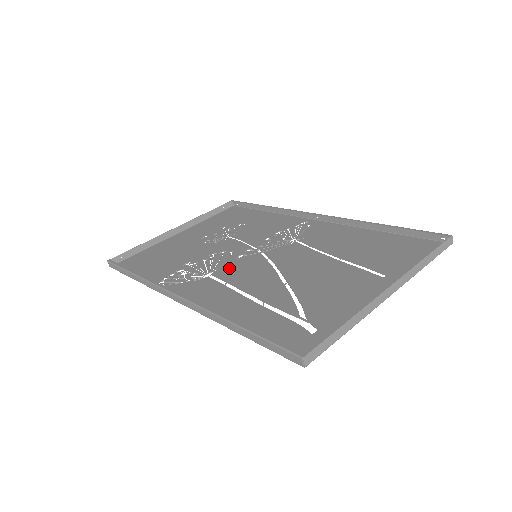
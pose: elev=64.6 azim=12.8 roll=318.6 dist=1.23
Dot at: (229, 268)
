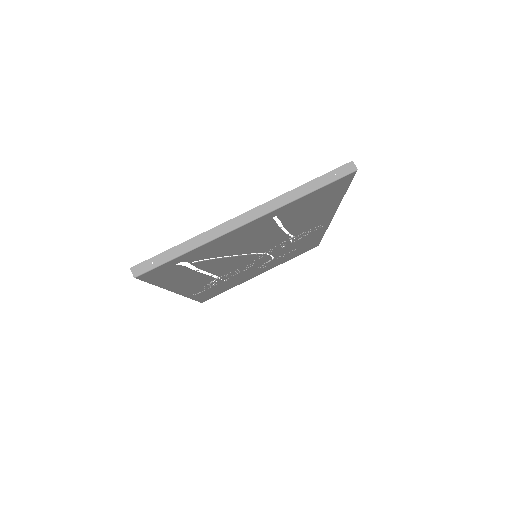
Dot at: (232, 269)
